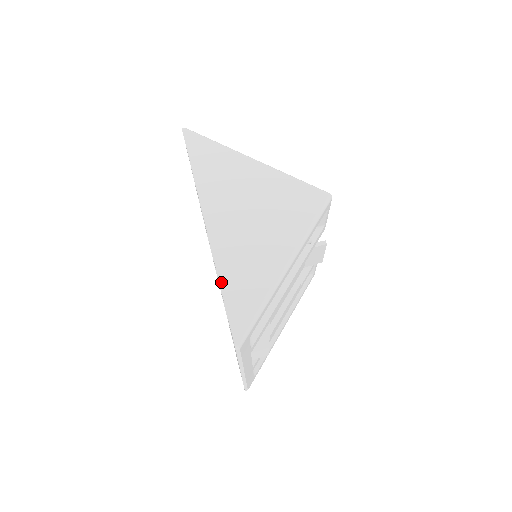
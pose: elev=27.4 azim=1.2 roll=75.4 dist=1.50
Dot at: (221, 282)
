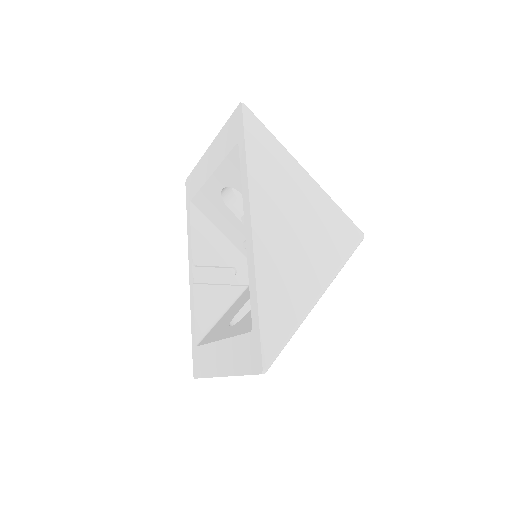
Dot at: (259, 299)
